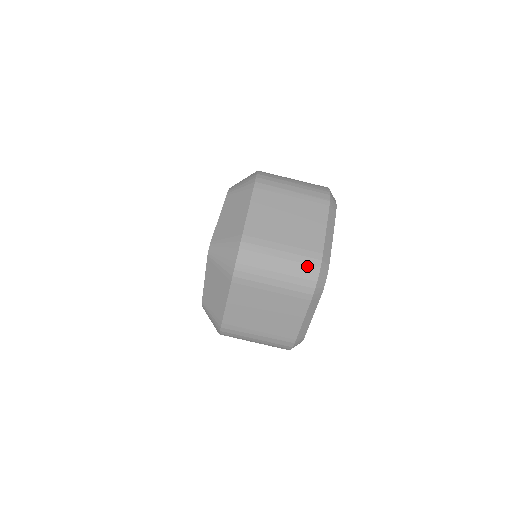
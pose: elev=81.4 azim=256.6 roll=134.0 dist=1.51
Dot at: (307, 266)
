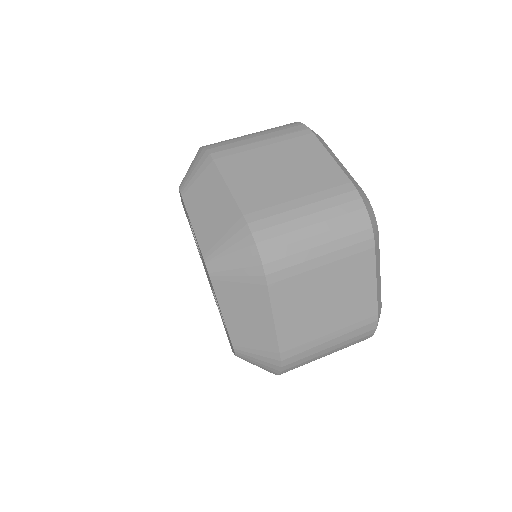
Dot at: (346, 206)
